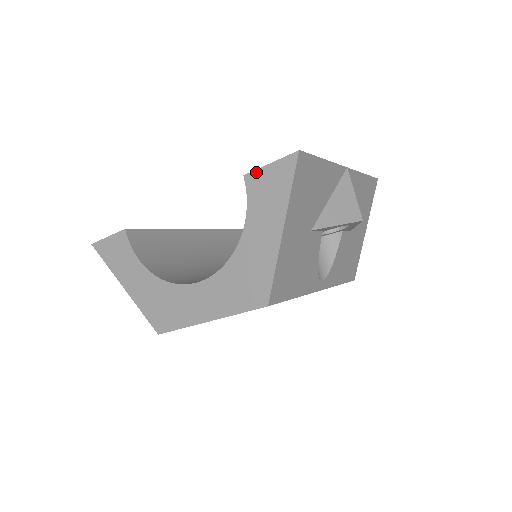
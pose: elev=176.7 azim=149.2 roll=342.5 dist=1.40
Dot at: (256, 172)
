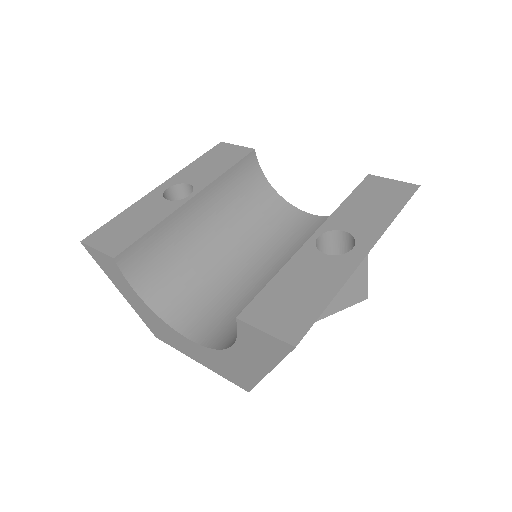
Dot at: (249, 326)
